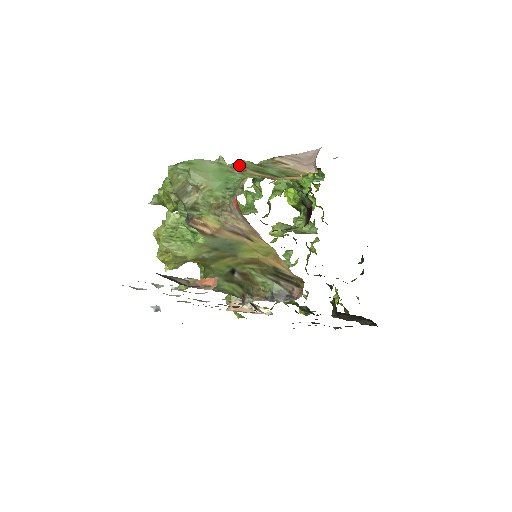
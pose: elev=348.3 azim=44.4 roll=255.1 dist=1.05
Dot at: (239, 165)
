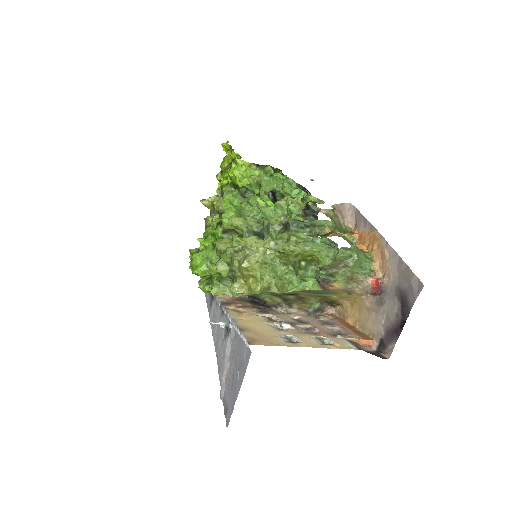
Dot at: (333, 225)
